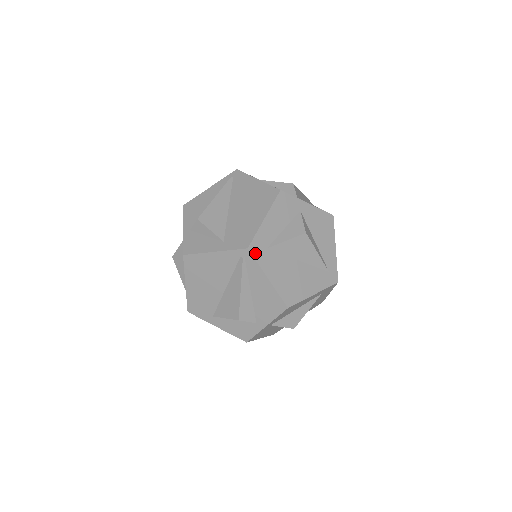
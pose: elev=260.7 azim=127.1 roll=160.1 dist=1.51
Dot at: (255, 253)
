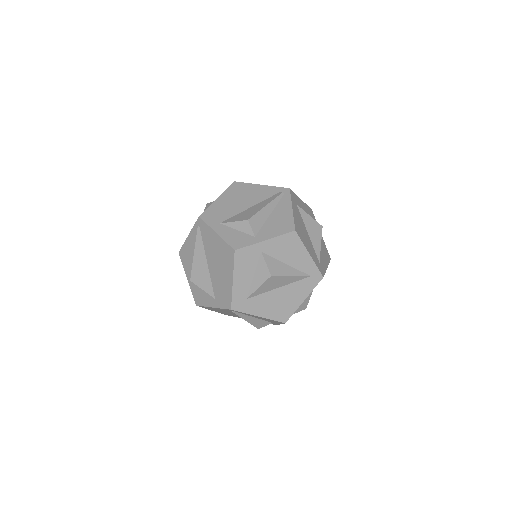
Dot at: (239, 308)
